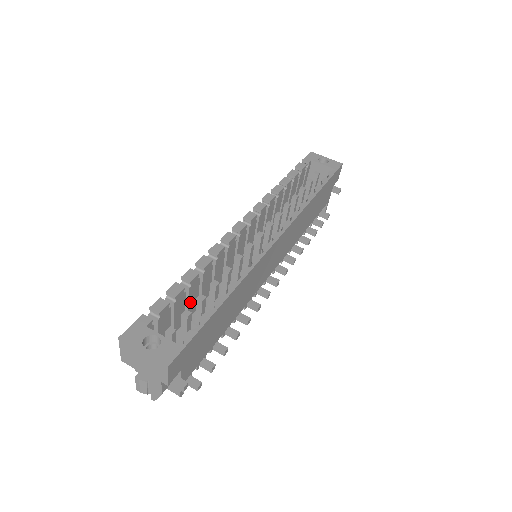
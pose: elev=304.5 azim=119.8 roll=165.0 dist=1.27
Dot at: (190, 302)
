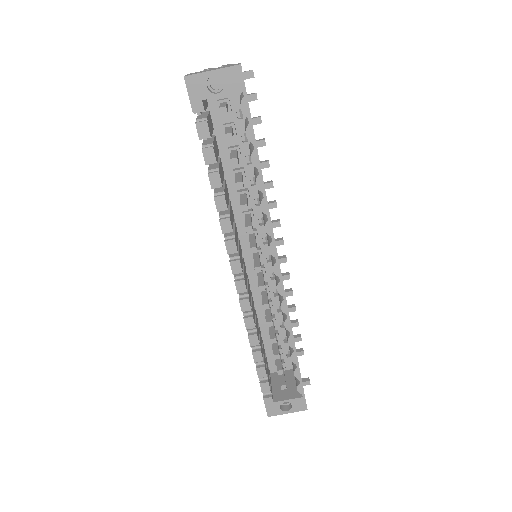
Dot at: (261, 344)
